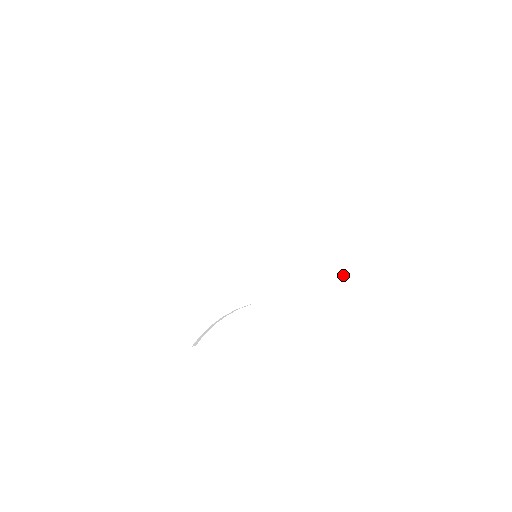
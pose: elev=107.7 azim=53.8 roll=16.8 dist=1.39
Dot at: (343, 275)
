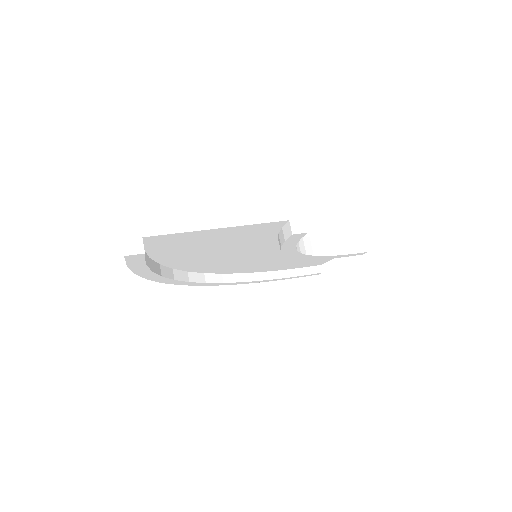
Dot at: occluded
